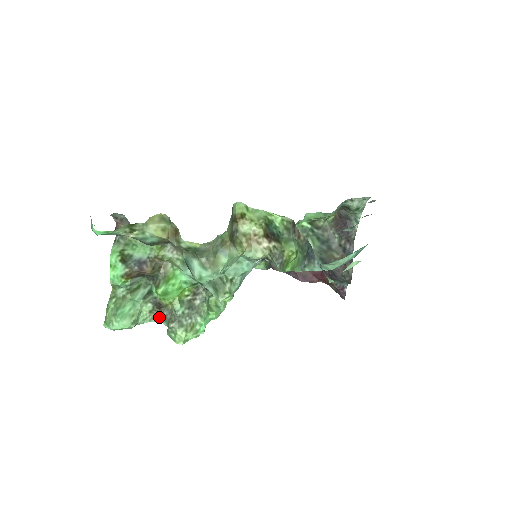
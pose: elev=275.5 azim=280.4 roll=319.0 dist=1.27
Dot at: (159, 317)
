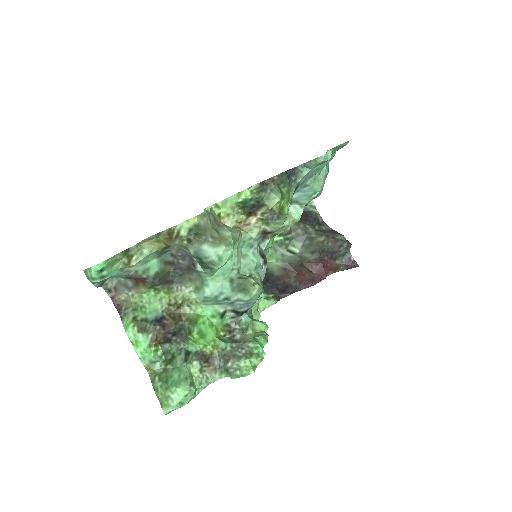
Dot at: (213, 372)
